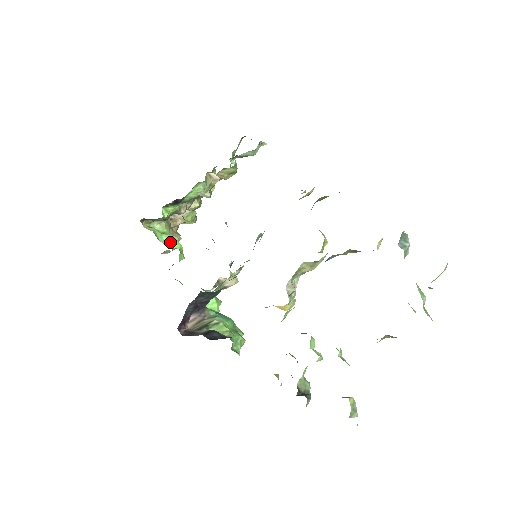
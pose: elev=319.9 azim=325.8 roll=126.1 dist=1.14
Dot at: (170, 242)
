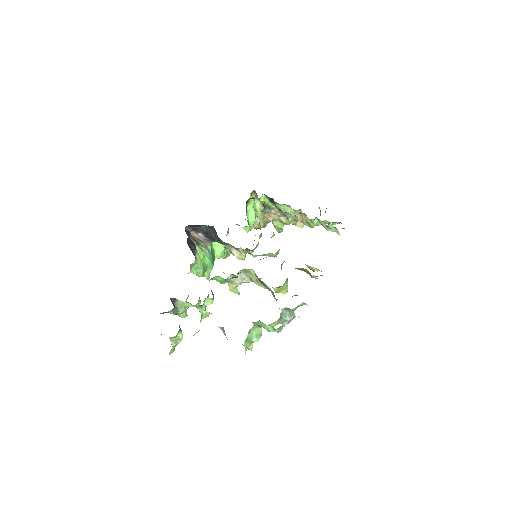
Dot at: (251, 215)
